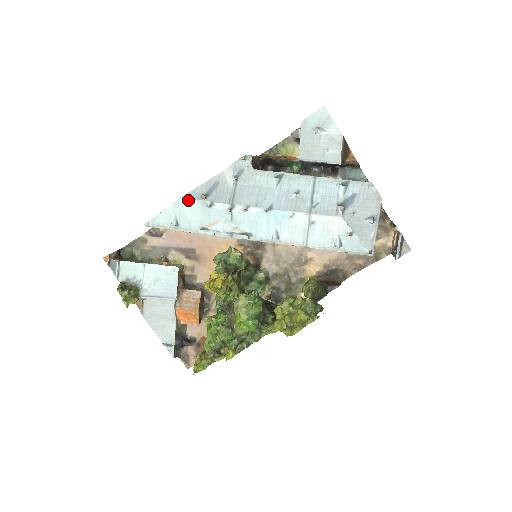
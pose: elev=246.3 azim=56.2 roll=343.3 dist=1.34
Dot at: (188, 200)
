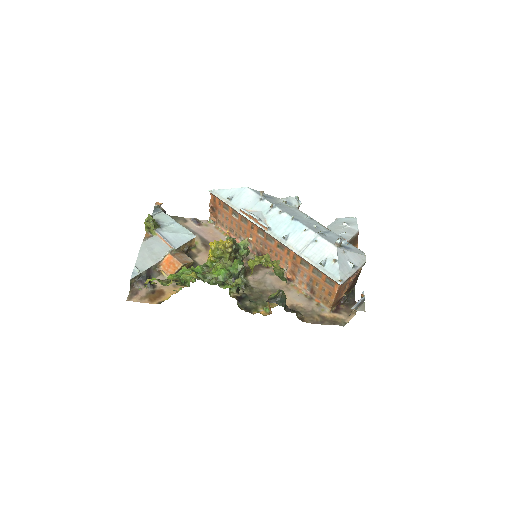
Dot at: (251, 191)
